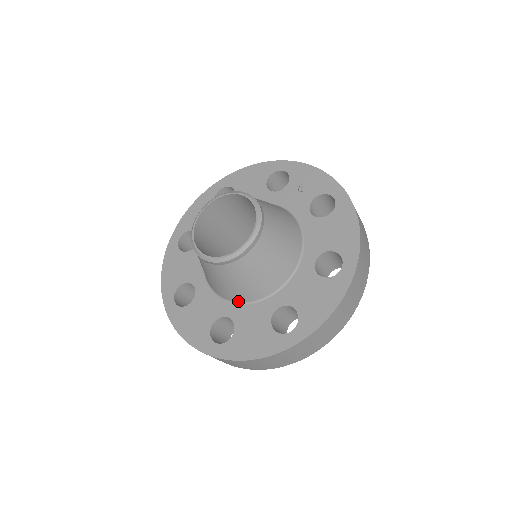
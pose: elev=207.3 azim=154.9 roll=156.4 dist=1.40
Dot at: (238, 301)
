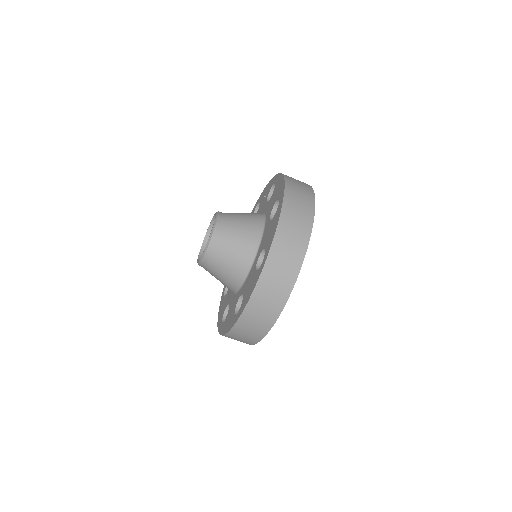
Dot at: (242, 281)
